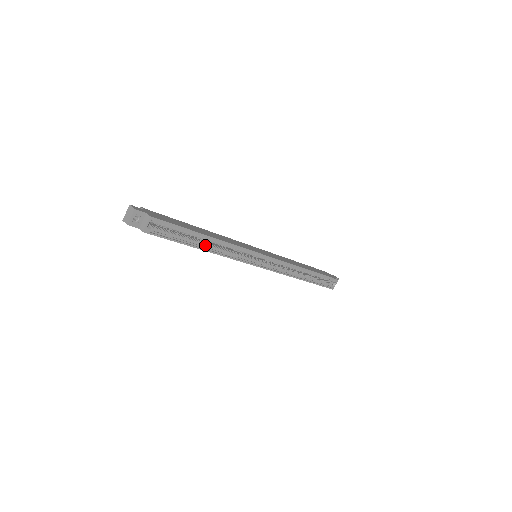
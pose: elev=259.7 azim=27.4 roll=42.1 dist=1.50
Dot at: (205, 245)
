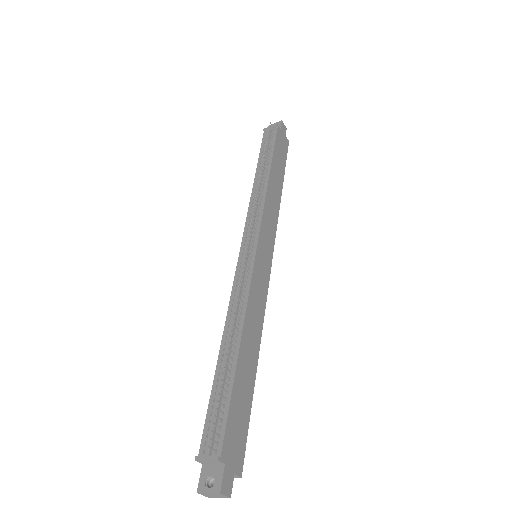
Dot at: occluded
